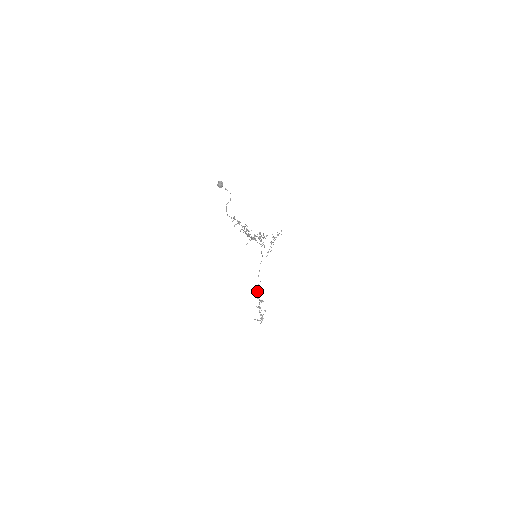
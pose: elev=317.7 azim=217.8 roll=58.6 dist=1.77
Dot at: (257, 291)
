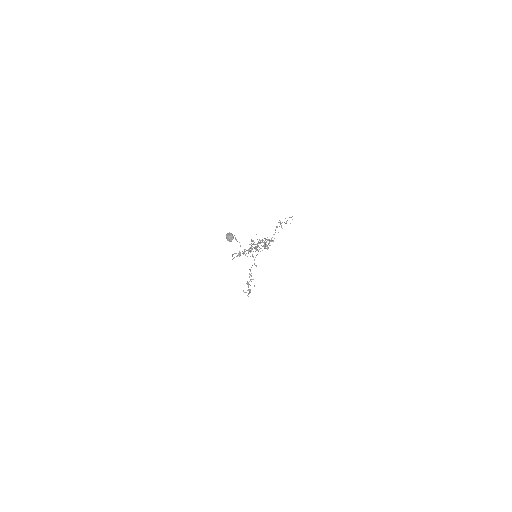
Dot at: occluded
